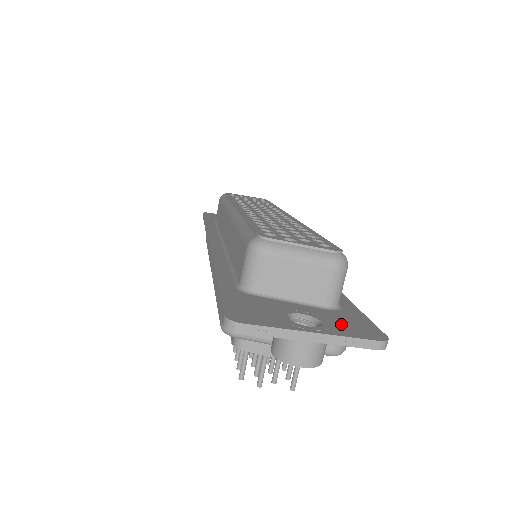
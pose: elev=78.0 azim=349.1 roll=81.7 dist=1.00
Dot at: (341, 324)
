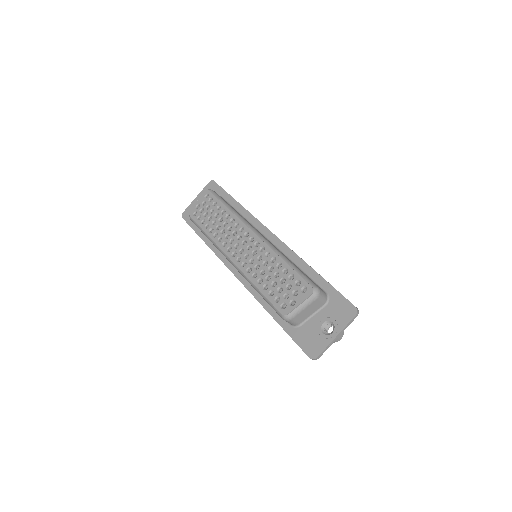
Dot at: (338, 316)
